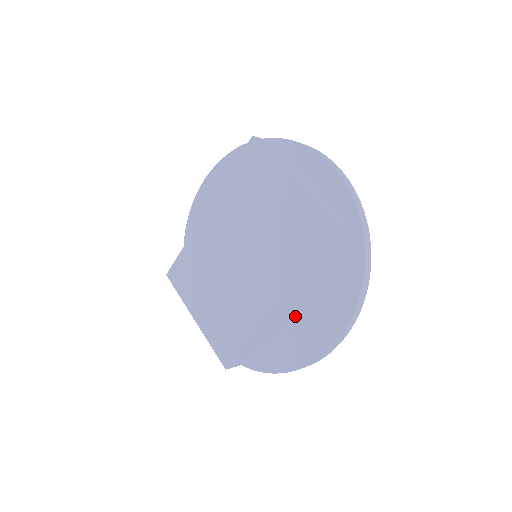
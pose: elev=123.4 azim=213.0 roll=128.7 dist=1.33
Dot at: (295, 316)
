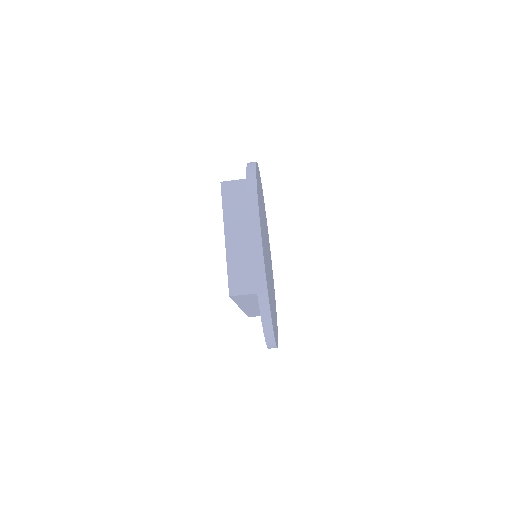
Dot at: occluded
